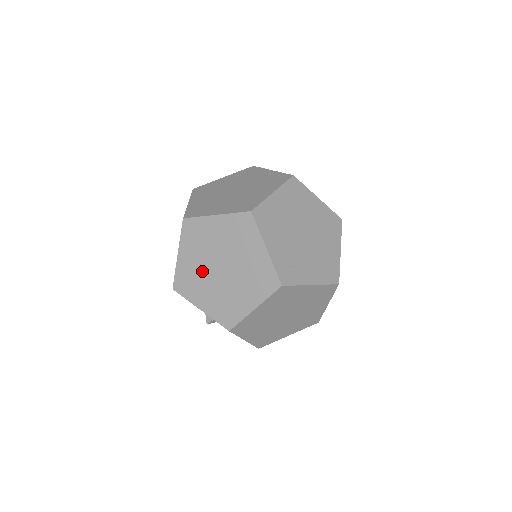
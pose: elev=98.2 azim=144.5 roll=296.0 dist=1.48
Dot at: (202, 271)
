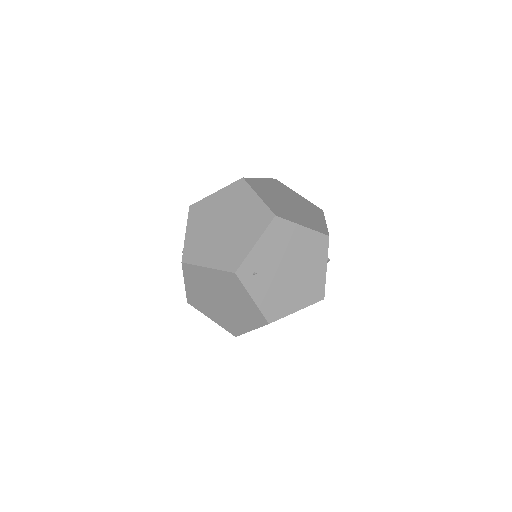
Dot at: (213, 215)
